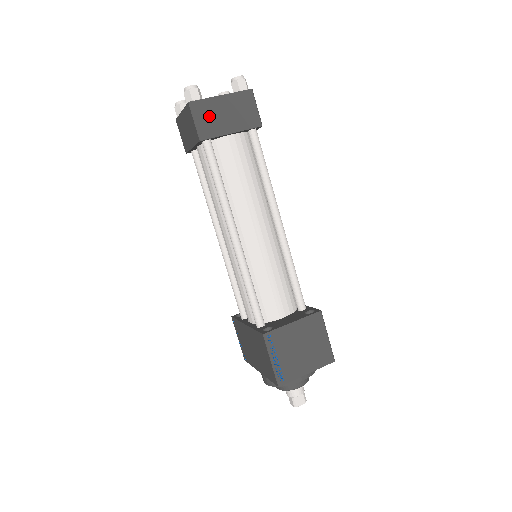
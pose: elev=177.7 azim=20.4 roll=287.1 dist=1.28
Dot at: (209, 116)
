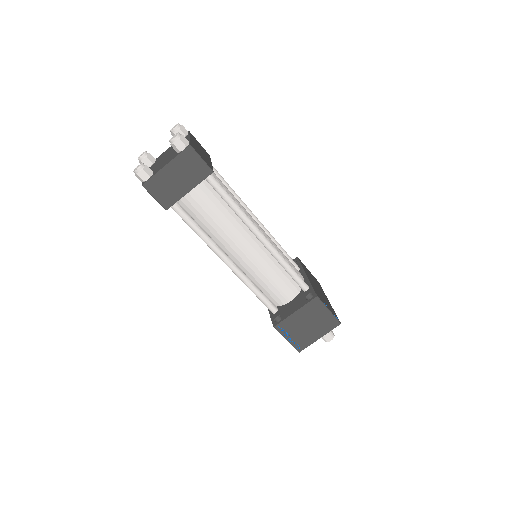
Dot at: (164, 188)
